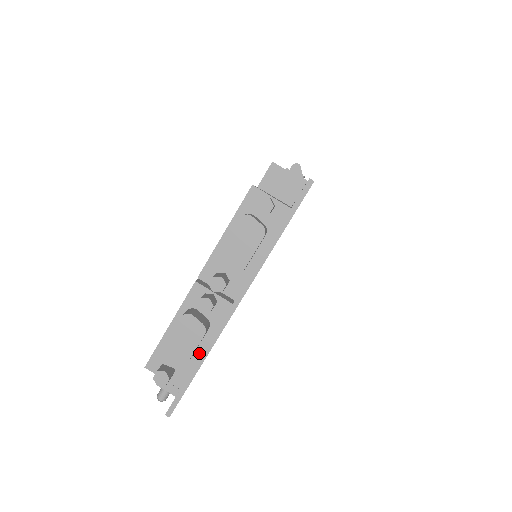
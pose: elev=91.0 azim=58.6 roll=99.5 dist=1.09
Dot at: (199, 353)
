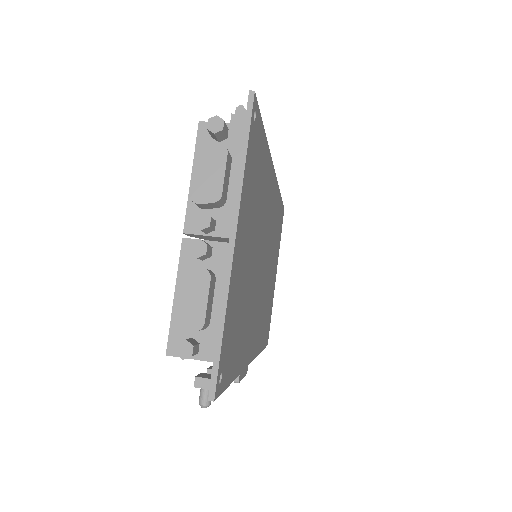
Dot at: (216, 311)
